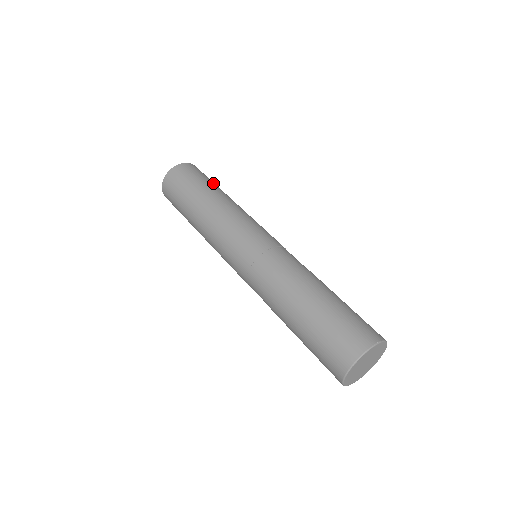
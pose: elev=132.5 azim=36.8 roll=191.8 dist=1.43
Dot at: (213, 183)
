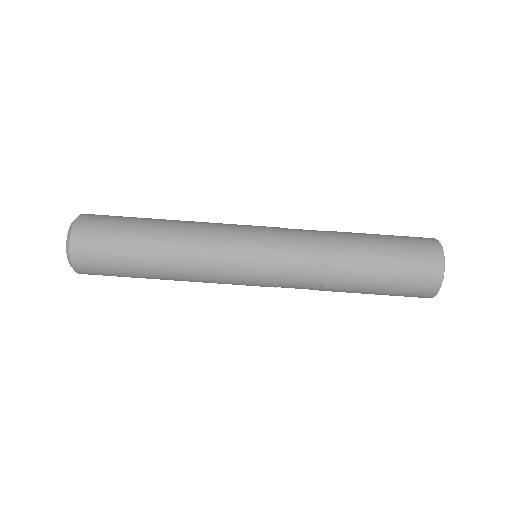
Dot at: (132, 221)
